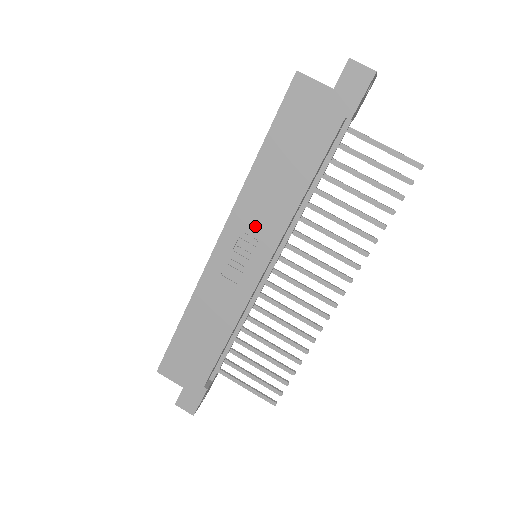
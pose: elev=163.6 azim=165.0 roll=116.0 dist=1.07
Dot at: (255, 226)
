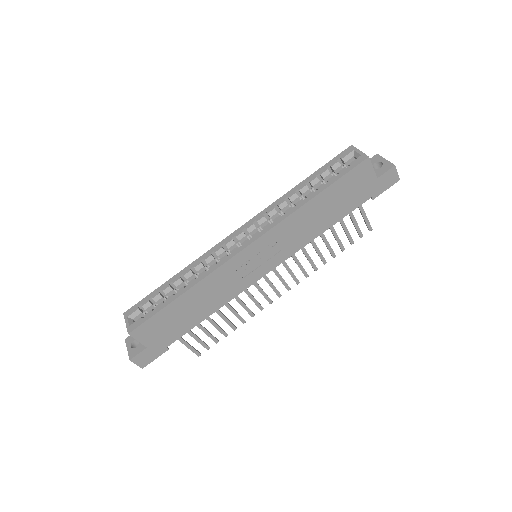
Dot at: (281, 243)
